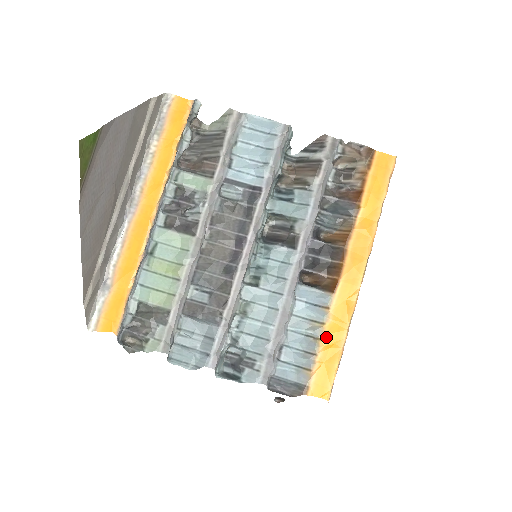
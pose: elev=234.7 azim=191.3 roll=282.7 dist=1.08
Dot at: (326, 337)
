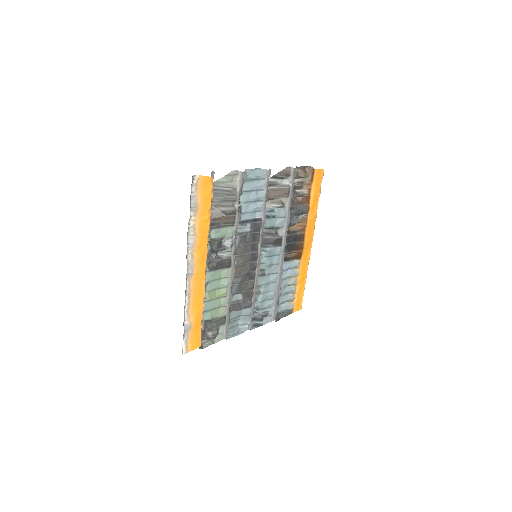
Dot at: (299, 282)
